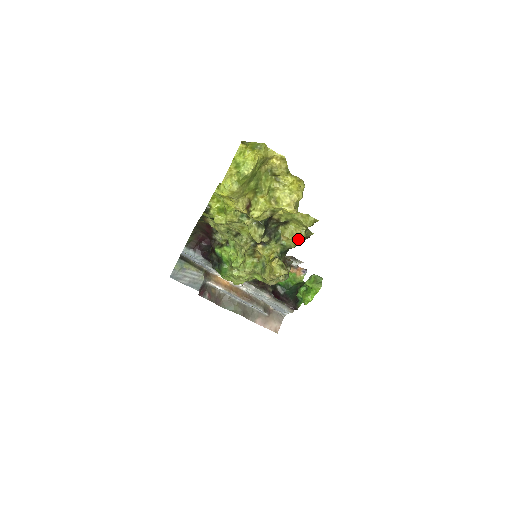
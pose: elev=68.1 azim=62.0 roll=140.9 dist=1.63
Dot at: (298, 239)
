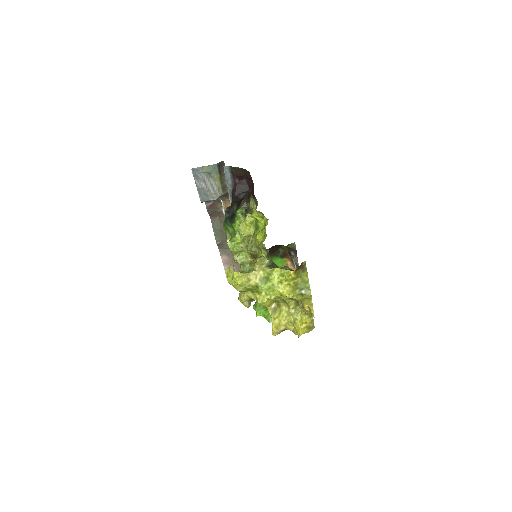
Dot at: occluded
